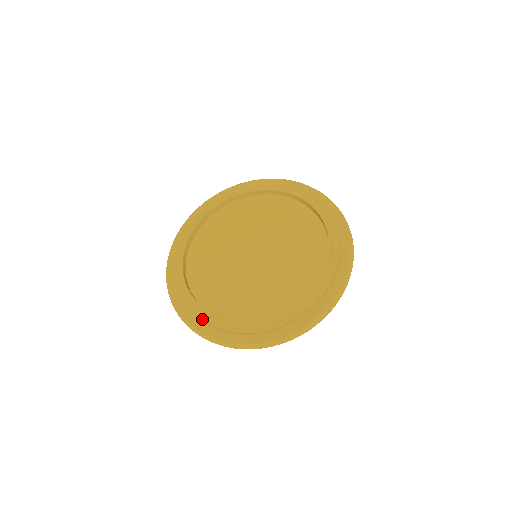
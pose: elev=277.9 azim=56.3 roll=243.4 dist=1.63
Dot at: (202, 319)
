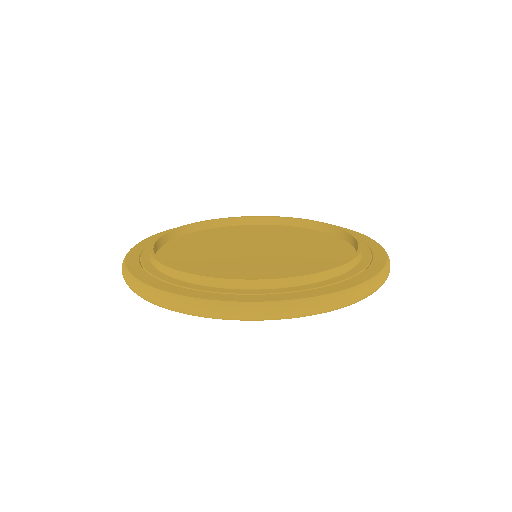
Dot at: (142, 263)
